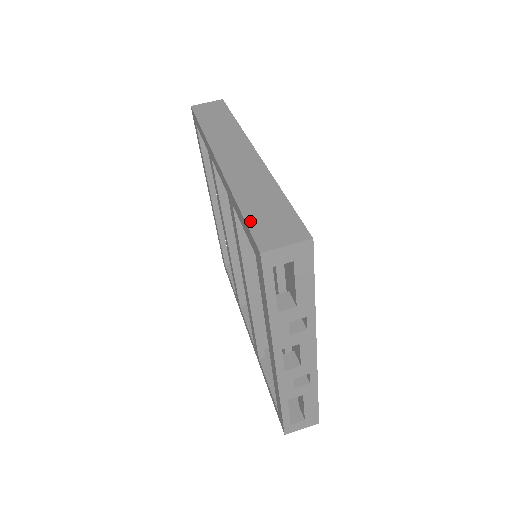
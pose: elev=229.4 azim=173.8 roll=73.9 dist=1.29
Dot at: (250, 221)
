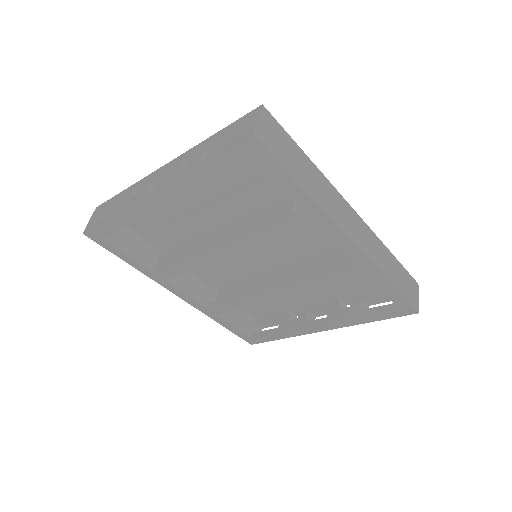
Dot at: (404, 294)
